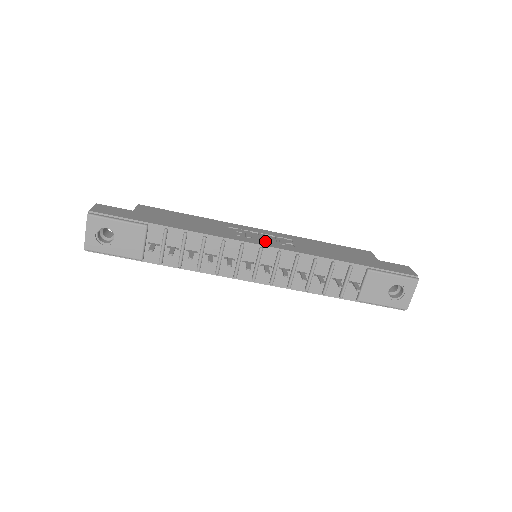
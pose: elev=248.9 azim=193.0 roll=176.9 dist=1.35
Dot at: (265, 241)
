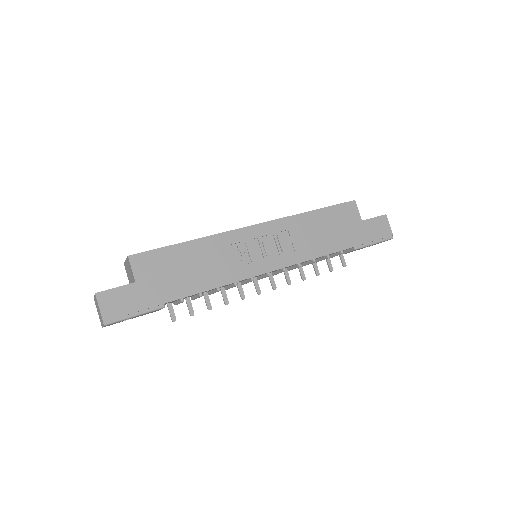
Dot at: (269, 259)
